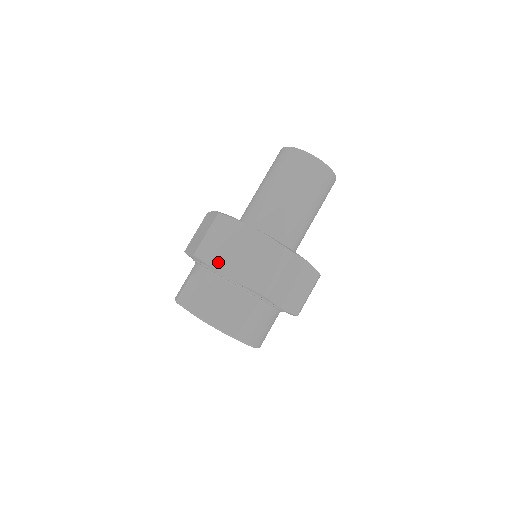
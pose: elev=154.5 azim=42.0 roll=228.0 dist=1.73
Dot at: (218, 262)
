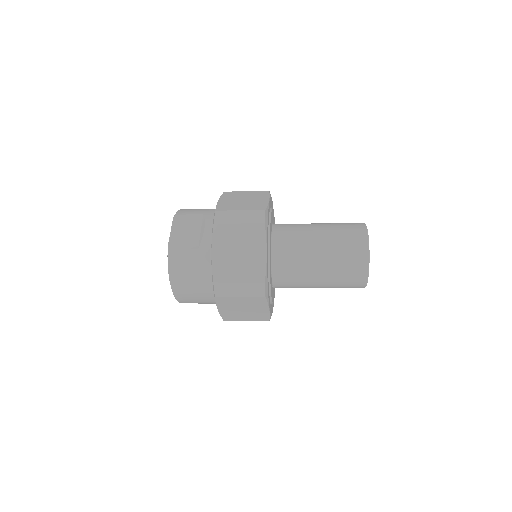
Dot at: (220, 238)
